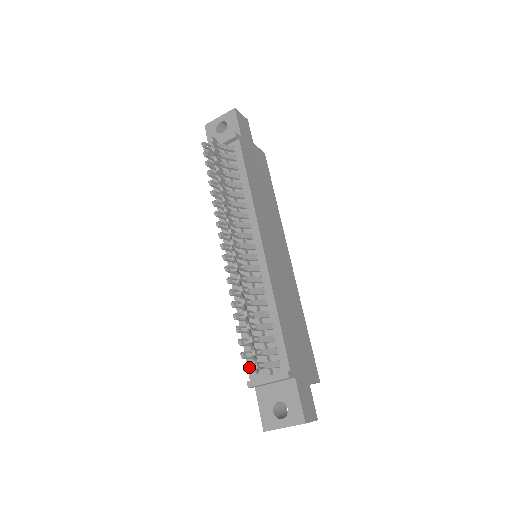
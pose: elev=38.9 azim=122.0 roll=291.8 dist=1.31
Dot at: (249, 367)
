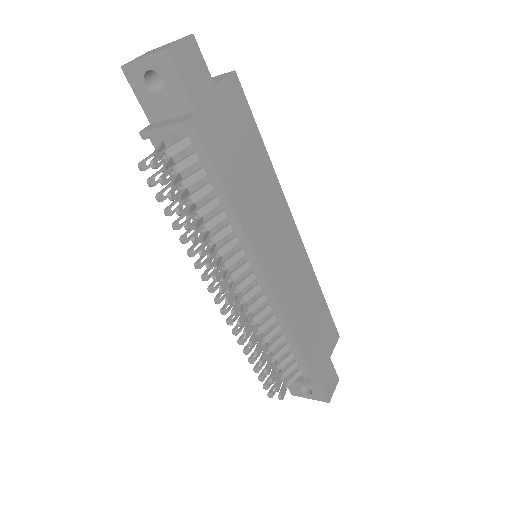
Dot at: occluded
